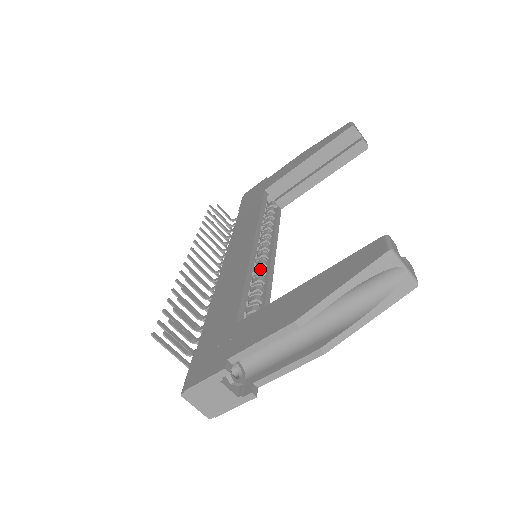
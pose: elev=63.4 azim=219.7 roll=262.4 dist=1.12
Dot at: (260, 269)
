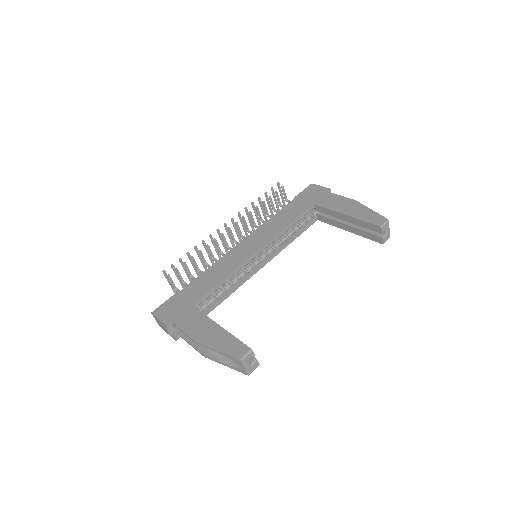
Dot at: (248, 268)
